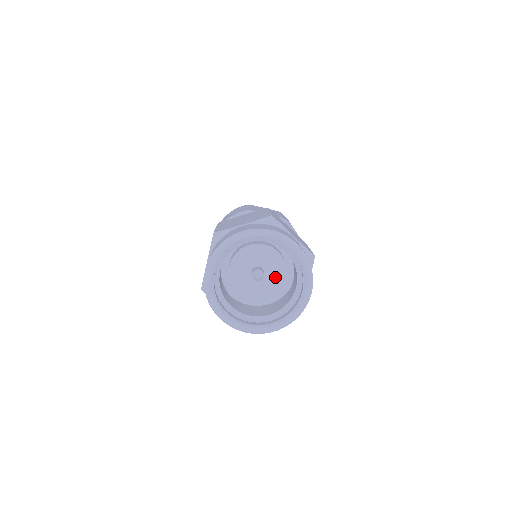
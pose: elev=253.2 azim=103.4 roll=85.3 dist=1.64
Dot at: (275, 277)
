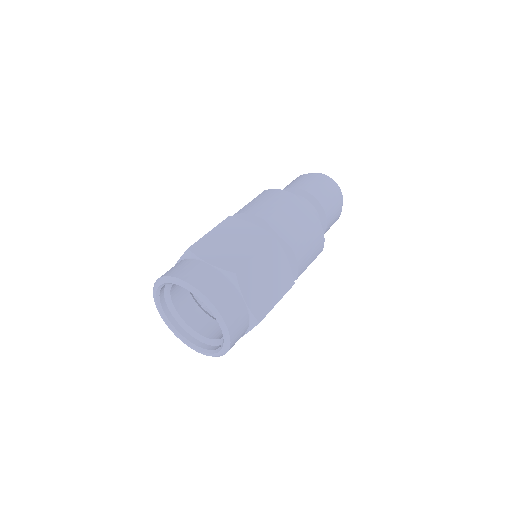
Dot at: occluded
